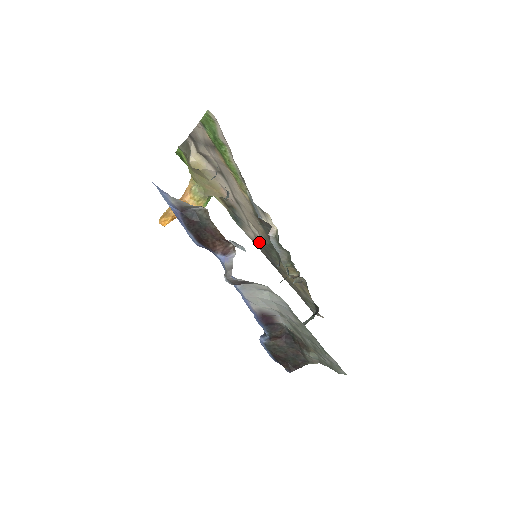
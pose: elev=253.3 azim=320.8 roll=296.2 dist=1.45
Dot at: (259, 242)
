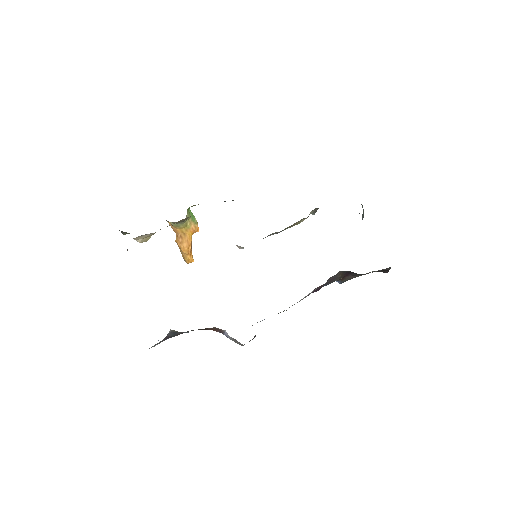
Dot at: occluded
